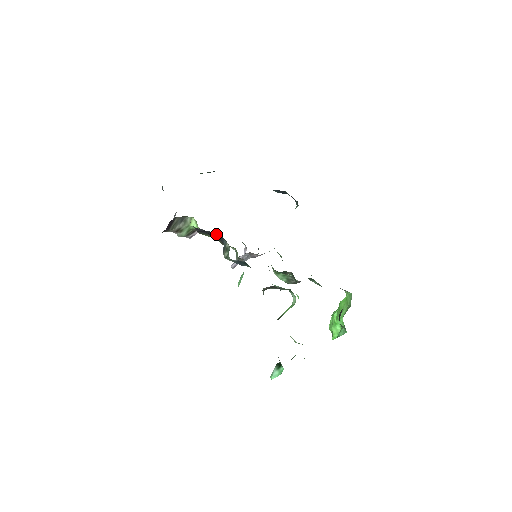
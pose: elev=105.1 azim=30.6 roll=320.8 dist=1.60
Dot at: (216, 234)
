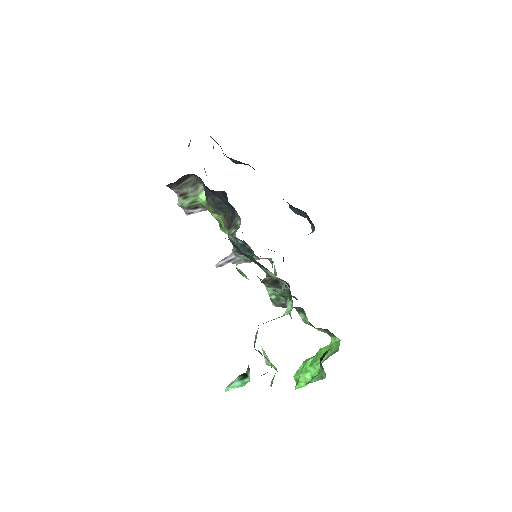
Dot at: (227, 210)
